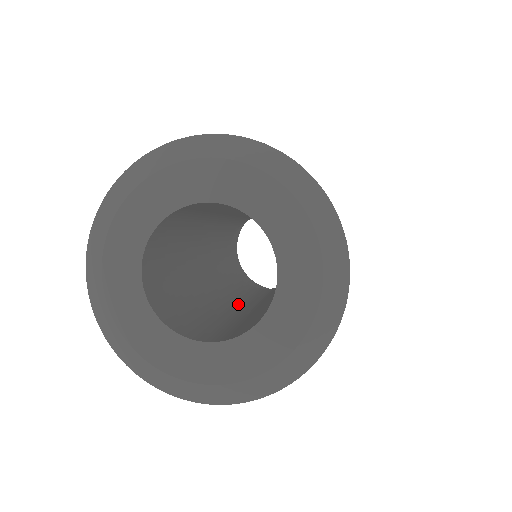
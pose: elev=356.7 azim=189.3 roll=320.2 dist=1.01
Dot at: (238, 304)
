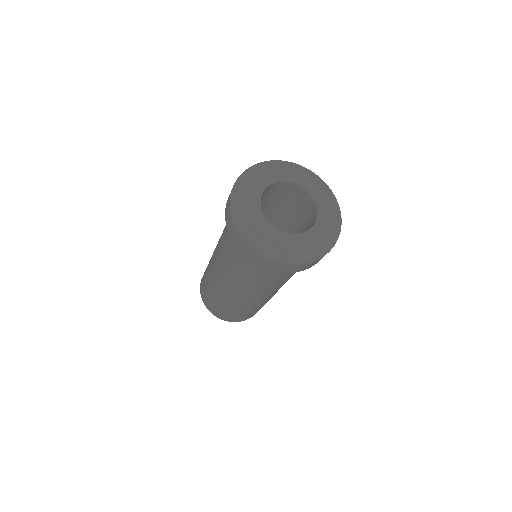
Dot at: occluded
